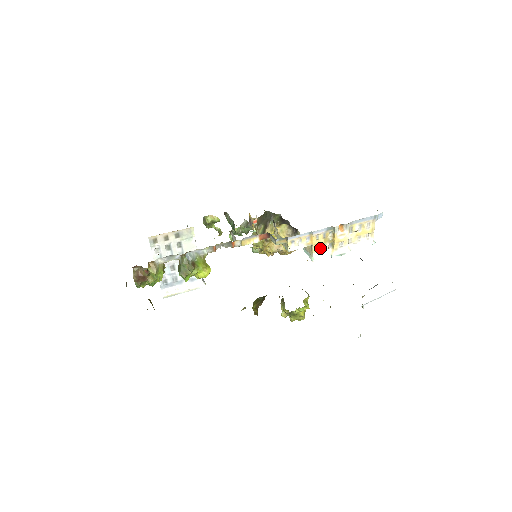
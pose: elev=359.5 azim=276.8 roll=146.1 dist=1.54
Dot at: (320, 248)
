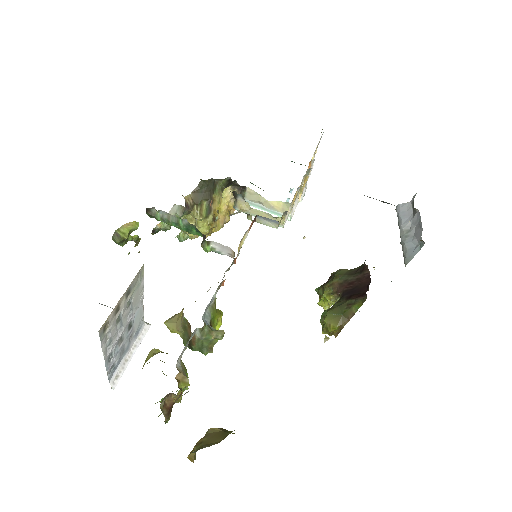
Dot at: occluded
